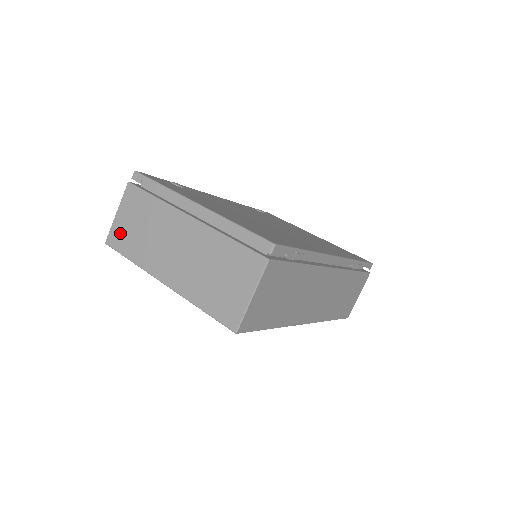
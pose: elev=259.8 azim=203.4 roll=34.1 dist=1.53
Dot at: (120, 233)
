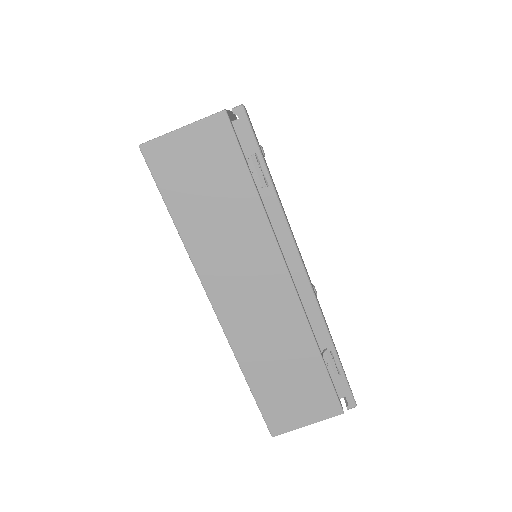
Dot at: occluded
